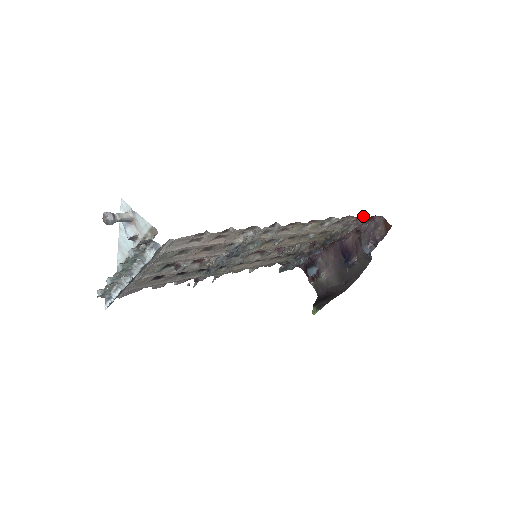
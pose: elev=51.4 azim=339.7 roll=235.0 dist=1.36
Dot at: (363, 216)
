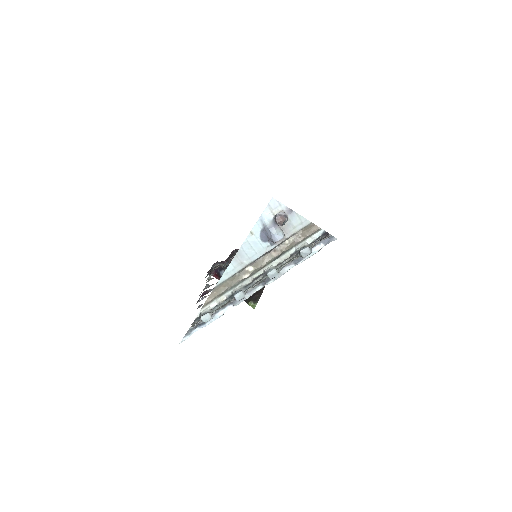
Dot at: occluded
